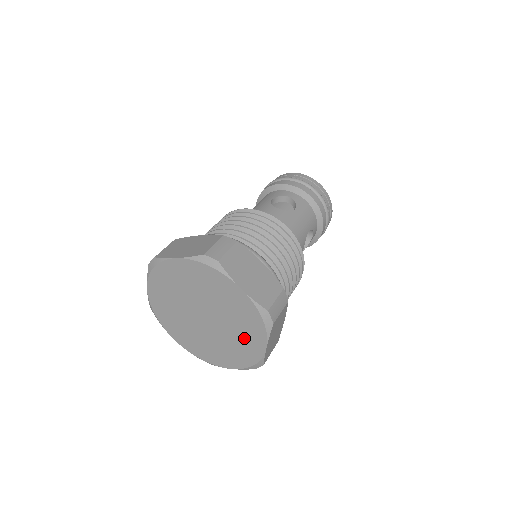
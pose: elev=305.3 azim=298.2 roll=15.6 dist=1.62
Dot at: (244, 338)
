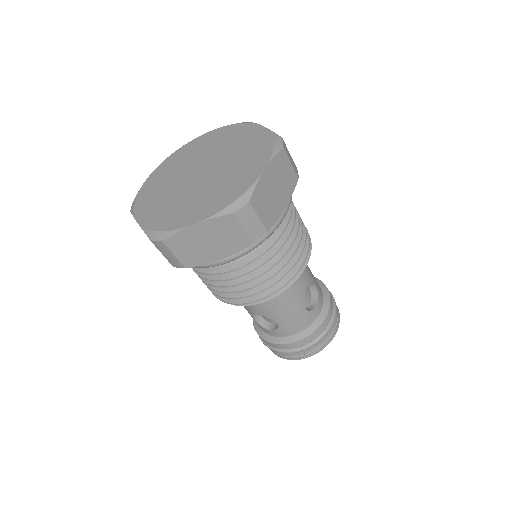
Dot at: (240, 172)
